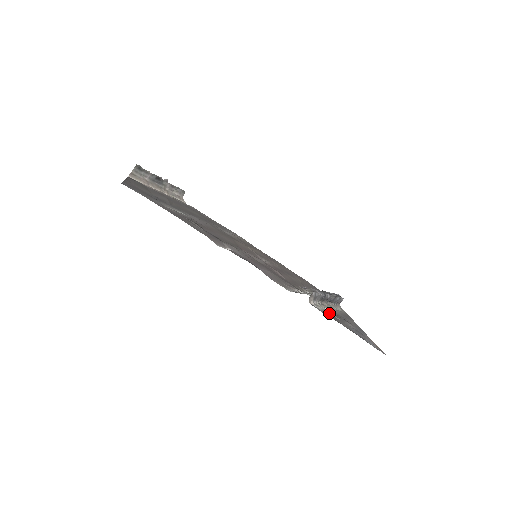
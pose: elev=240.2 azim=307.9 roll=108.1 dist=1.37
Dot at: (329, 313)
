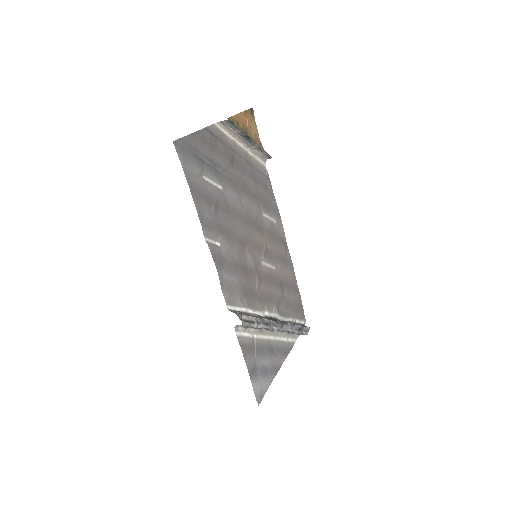
Dot at: (252, 343)
